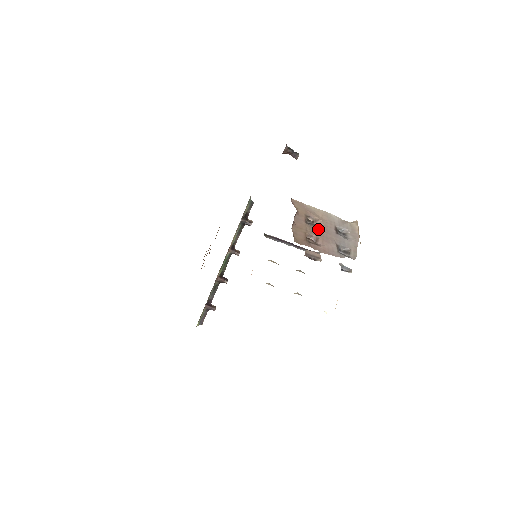
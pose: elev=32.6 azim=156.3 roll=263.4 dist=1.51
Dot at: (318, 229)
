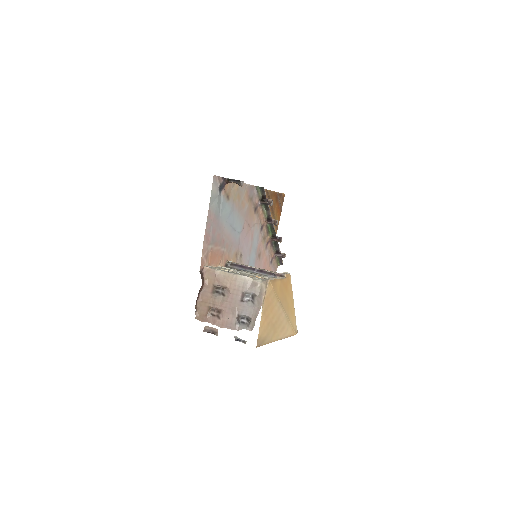
Dot at: (223, 299)
